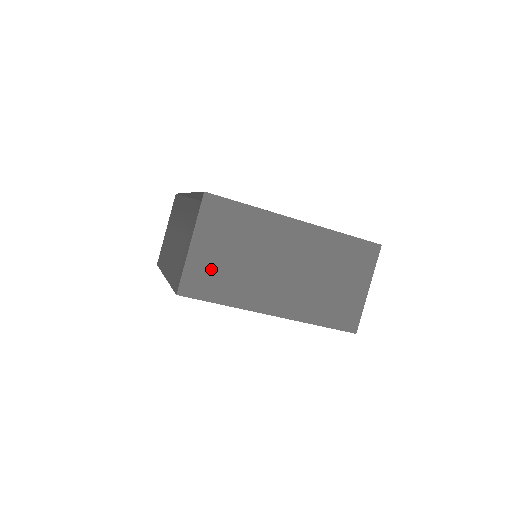
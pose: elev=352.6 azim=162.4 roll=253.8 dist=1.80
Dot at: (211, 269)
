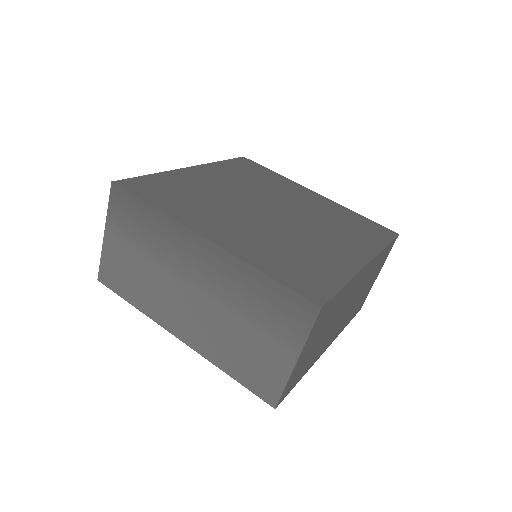
Dot at: (303, 364)
